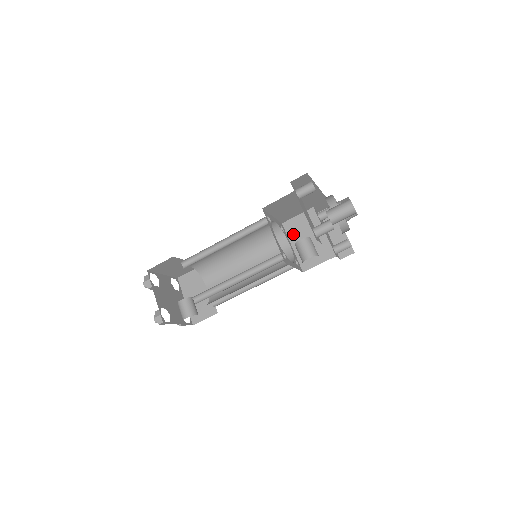
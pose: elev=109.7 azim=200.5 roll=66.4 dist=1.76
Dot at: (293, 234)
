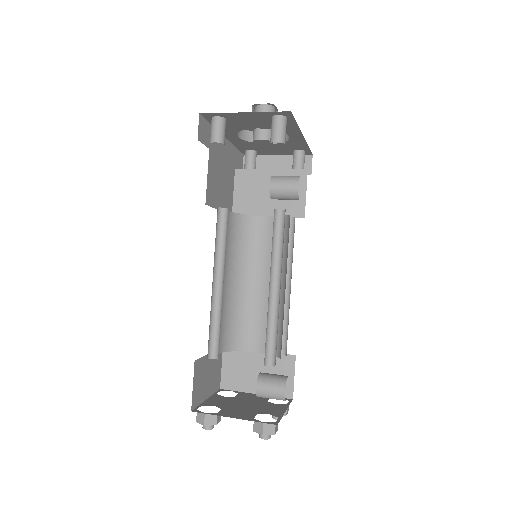
Dot at: (252, 208)
